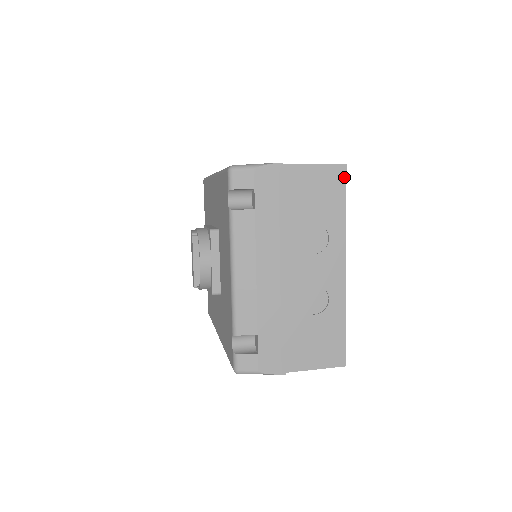
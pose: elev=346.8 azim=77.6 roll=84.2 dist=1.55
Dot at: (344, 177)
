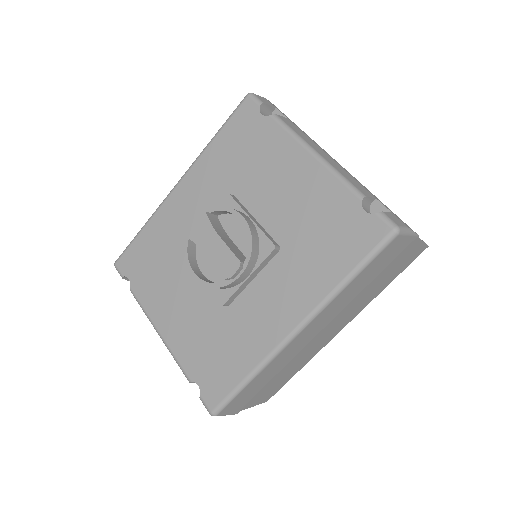
Dot at: occluded
